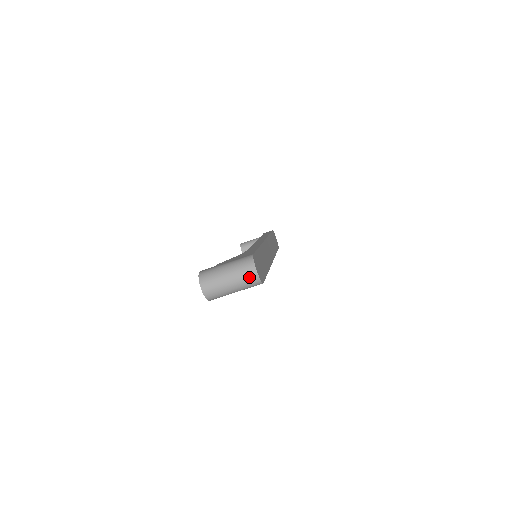
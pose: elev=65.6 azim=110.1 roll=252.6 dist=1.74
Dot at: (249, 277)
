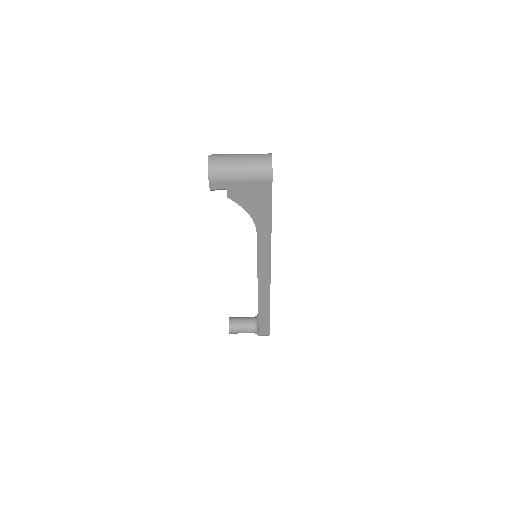
Dot at: (262, 160)
